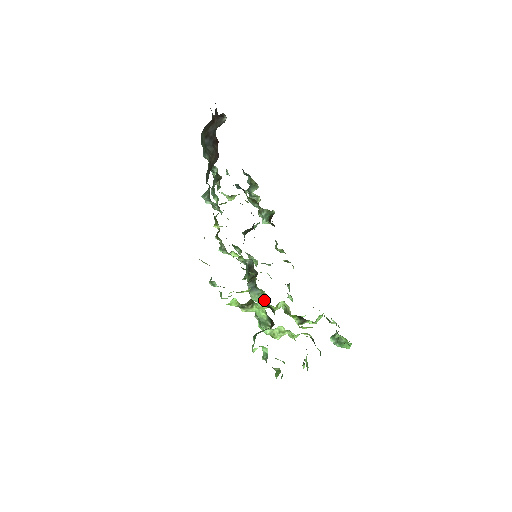
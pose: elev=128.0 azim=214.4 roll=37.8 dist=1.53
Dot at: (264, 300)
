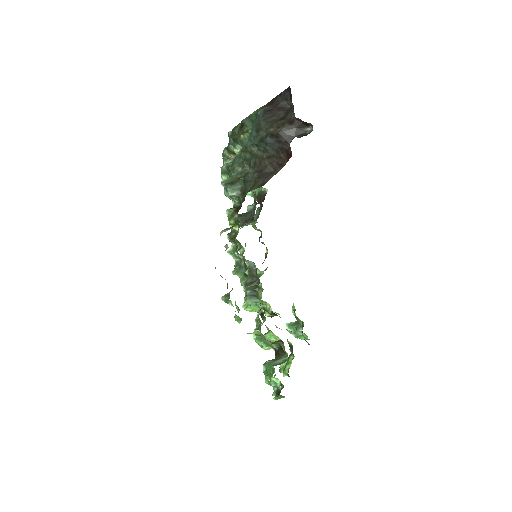
Dot at: (257, 306)
